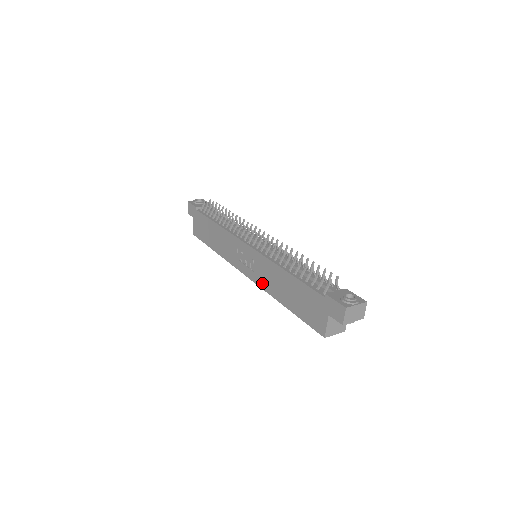
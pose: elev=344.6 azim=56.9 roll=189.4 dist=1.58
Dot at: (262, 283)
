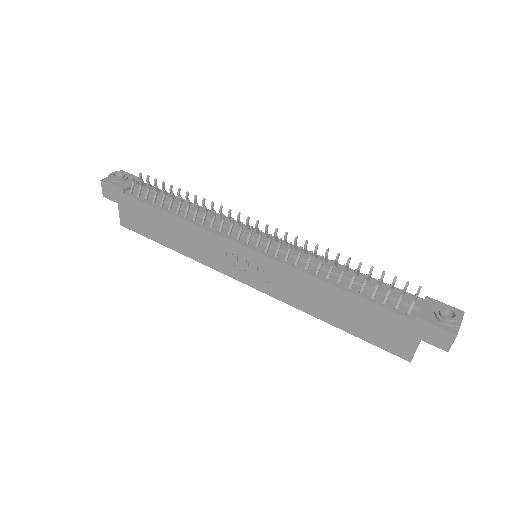
Dot at: (284, 296)
